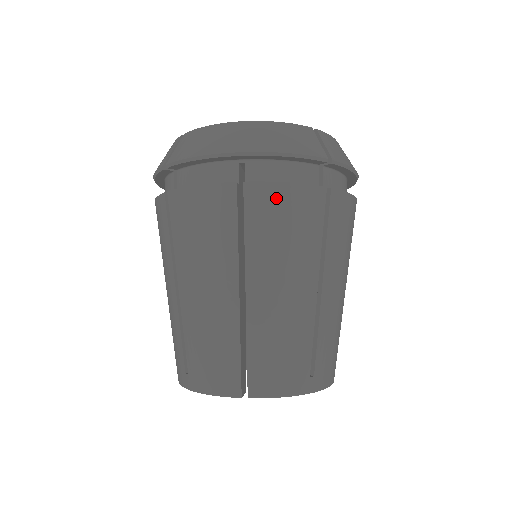
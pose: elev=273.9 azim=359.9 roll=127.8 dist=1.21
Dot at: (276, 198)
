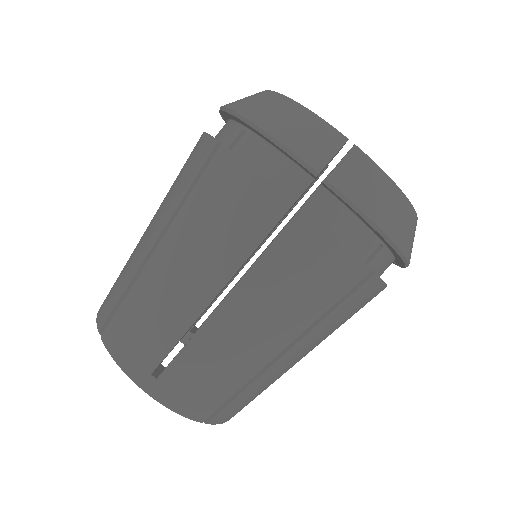
Dot at: (372, 294)
